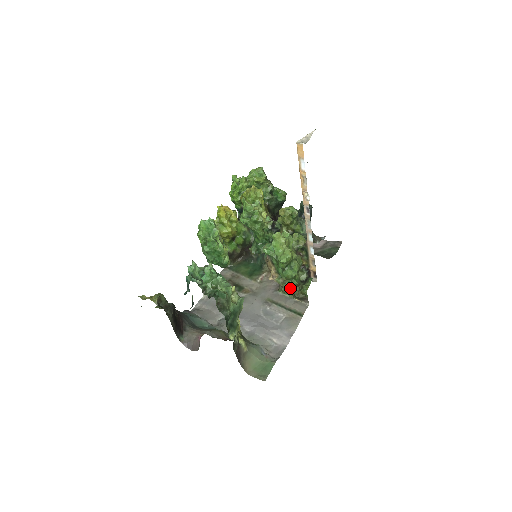
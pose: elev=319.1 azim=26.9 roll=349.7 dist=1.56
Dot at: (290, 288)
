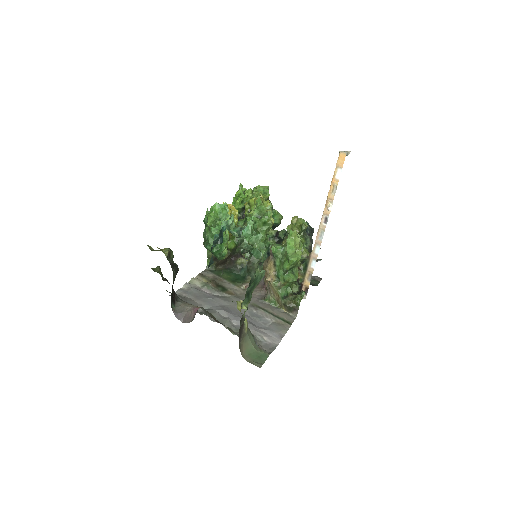
Dot at: (284, 295)
